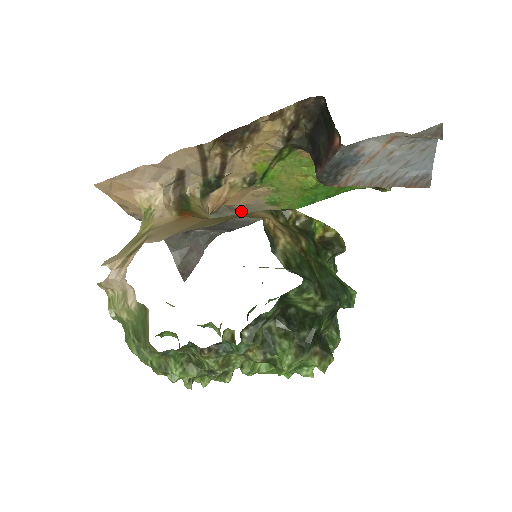
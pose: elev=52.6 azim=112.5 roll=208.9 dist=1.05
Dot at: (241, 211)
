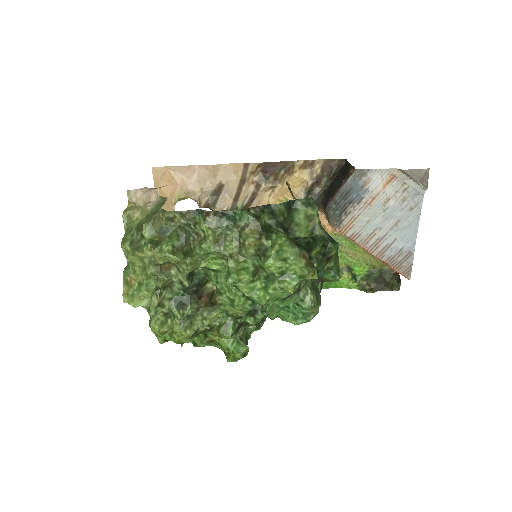
Dot at: occluded
